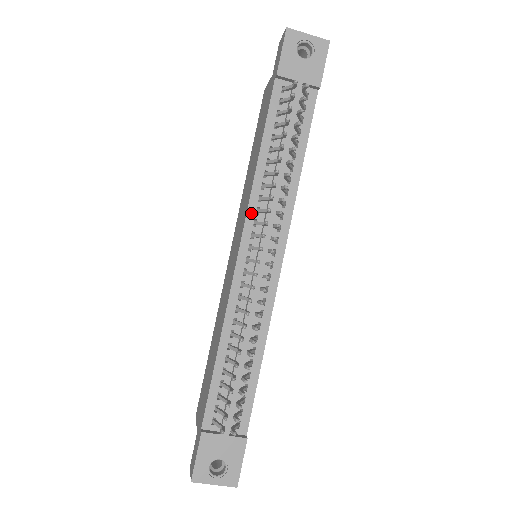
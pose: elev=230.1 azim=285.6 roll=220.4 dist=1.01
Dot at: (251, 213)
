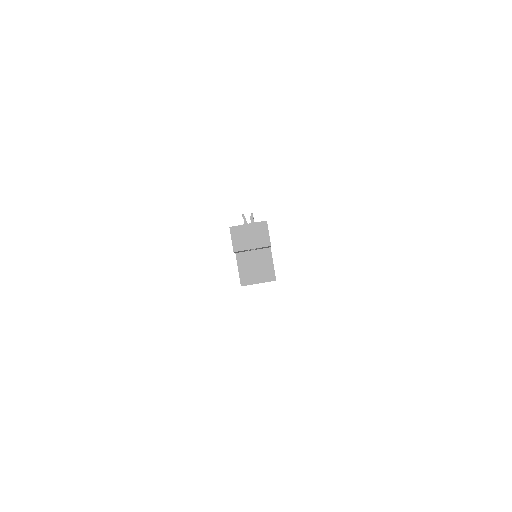
Dot at: occluded
